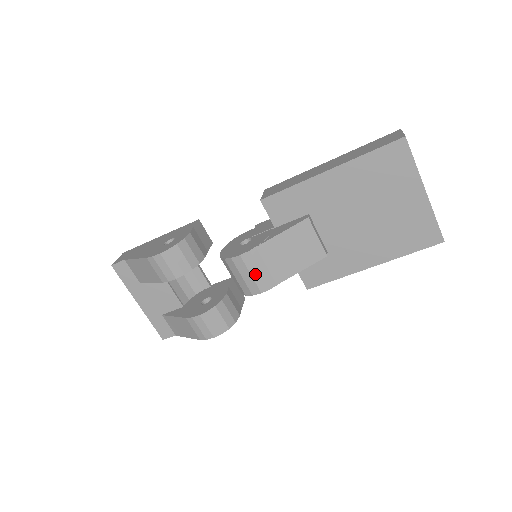
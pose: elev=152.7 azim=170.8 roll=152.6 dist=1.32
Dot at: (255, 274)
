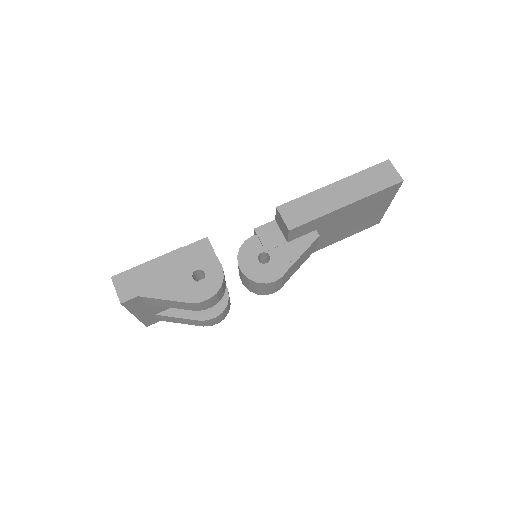
Dot at: (278, 286)
